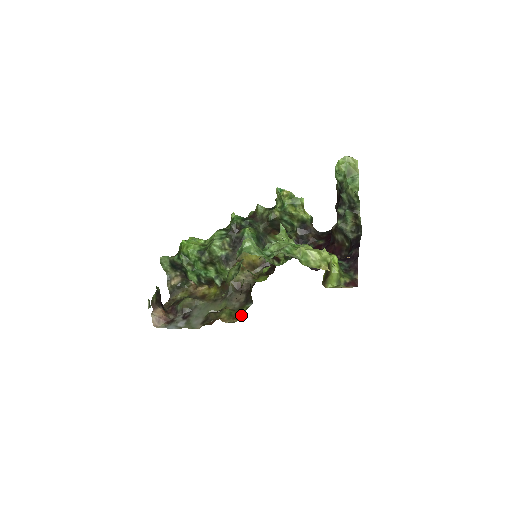
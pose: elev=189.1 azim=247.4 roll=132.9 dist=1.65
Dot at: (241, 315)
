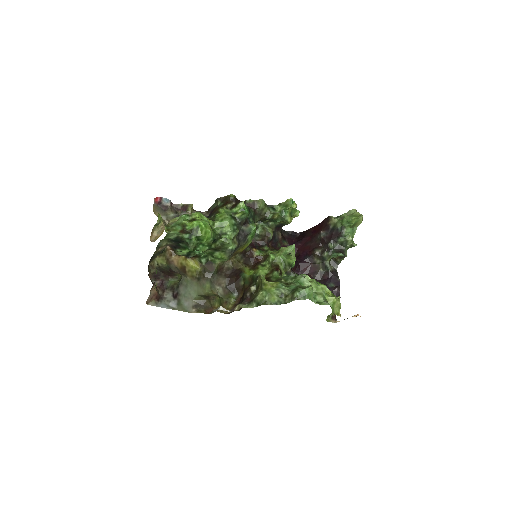
Dot at: (229, 305)
